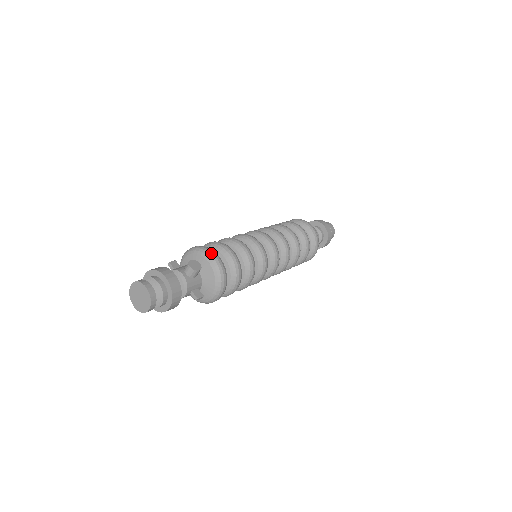
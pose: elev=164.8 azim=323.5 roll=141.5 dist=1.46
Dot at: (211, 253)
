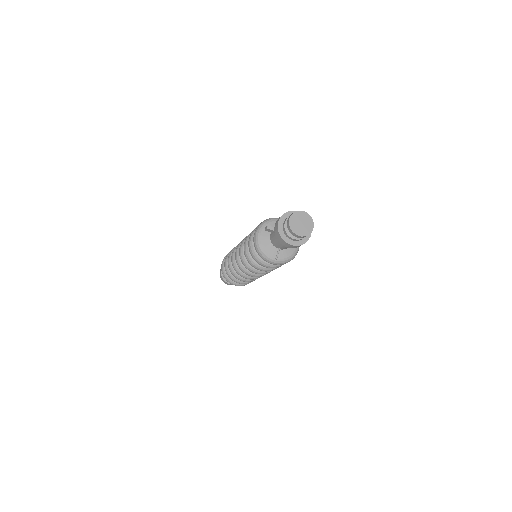
Dot at: occluded
